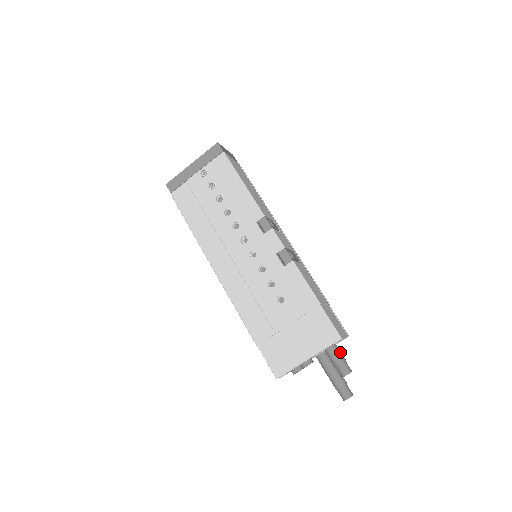
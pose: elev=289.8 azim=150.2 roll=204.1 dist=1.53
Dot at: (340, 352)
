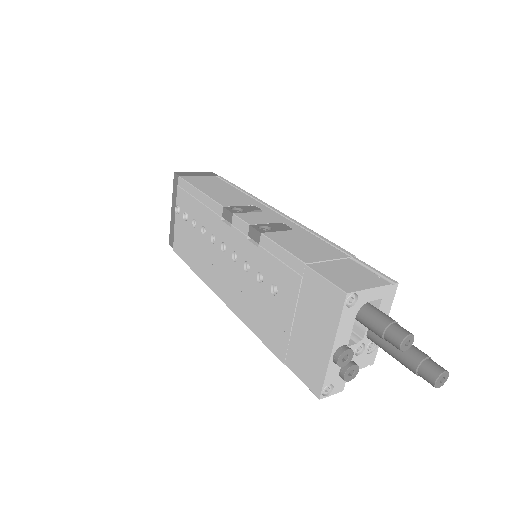
Dot at: (380, 314)
